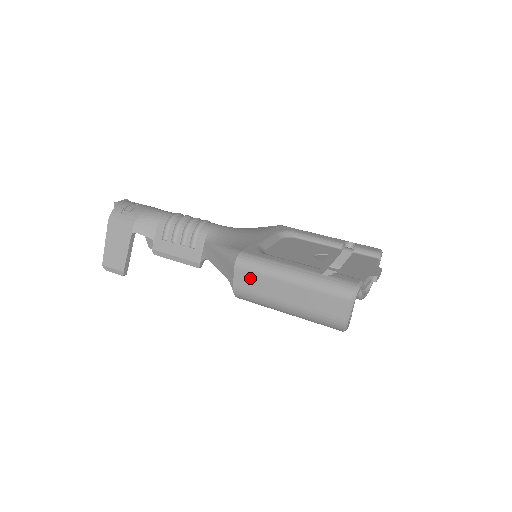
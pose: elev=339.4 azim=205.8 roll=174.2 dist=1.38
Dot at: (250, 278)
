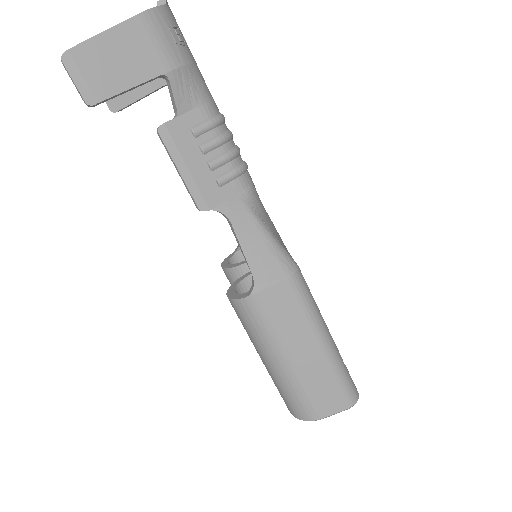
Dot at: (287, 305)
